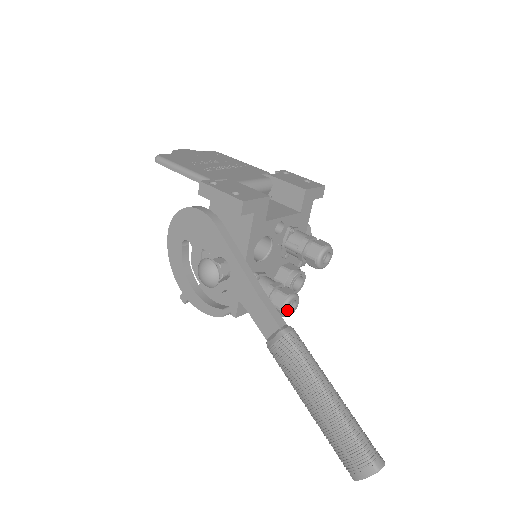
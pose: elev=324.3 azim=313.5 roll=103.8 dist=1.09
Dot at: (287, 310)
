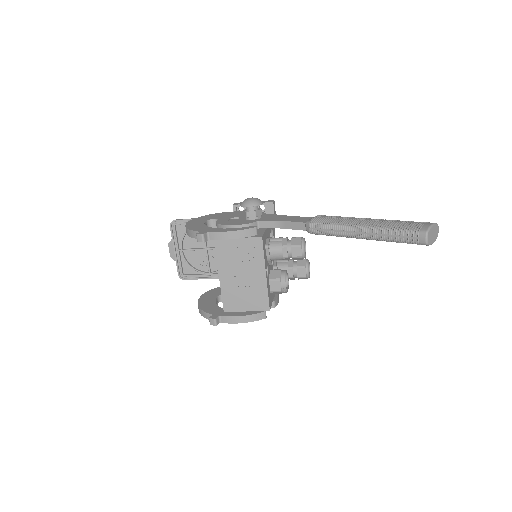
Dot at: (305, 243)
